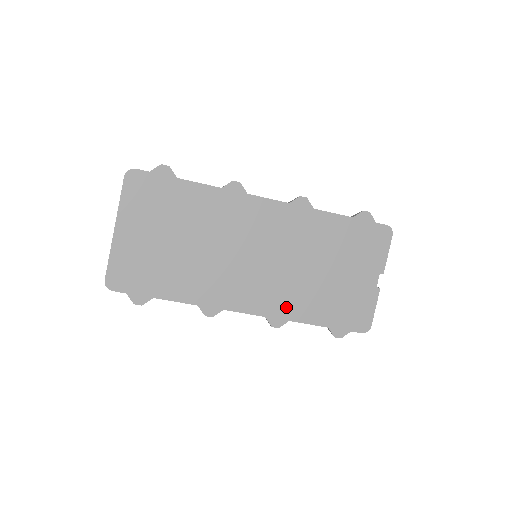
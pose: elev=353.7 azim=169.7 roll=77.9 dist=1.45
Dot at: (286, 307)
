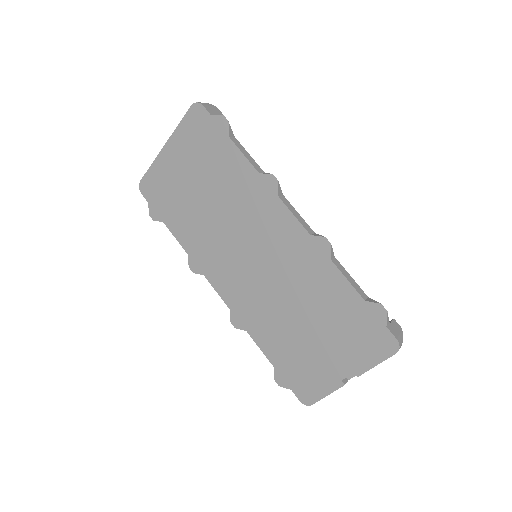
Dot at: (251, 318)
